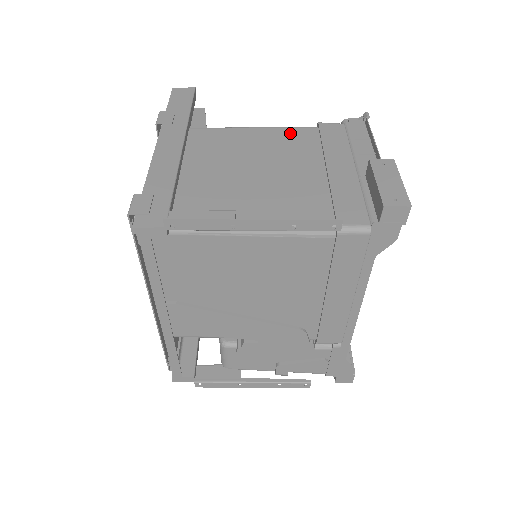
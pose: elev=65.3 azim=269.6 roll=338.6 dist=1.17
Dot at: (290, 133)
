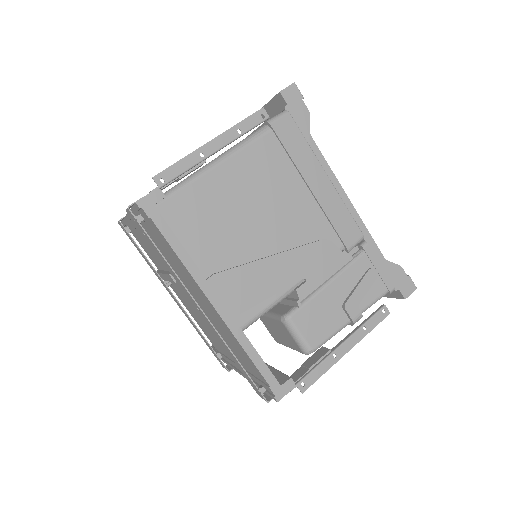
Dot at: occluded
